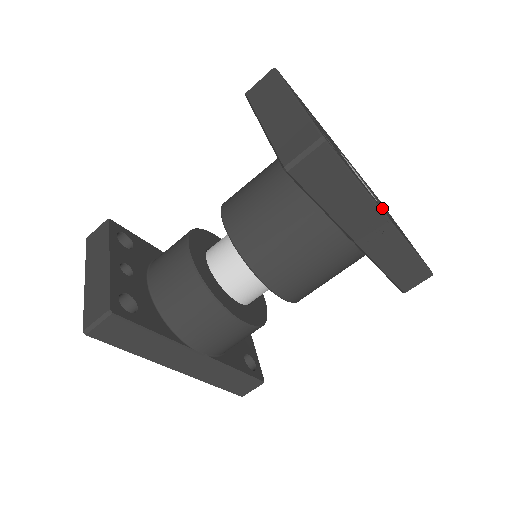
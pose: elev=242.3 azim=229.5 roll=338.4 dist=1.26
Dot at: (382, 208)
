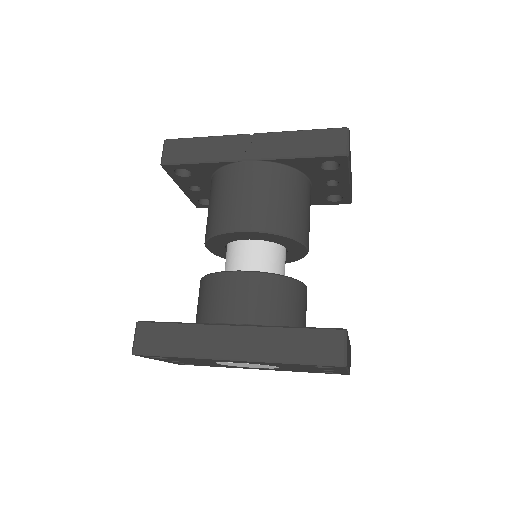
Dot at: occluded
